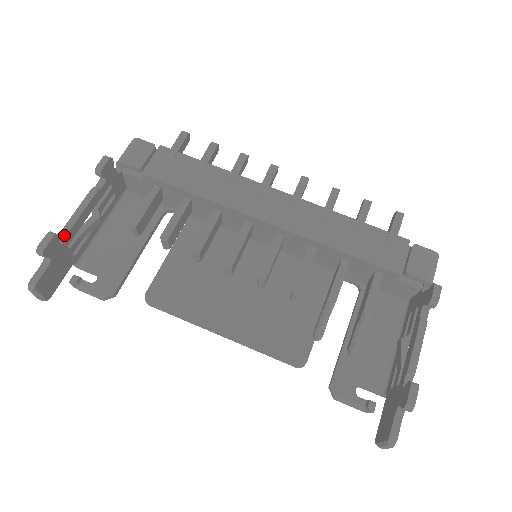
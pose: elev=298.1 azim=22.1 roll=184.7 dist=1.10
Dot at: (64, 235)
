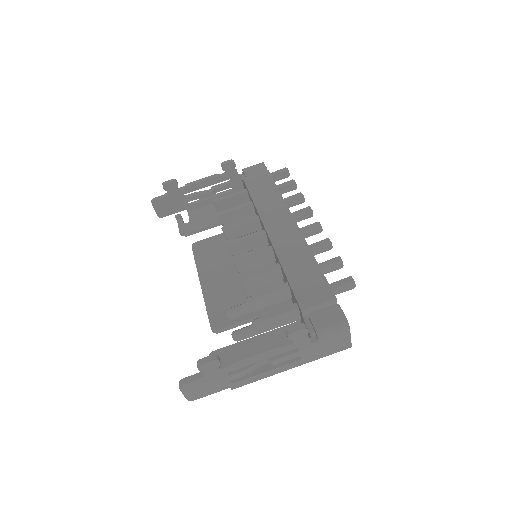
Dot at: (184, 187)
